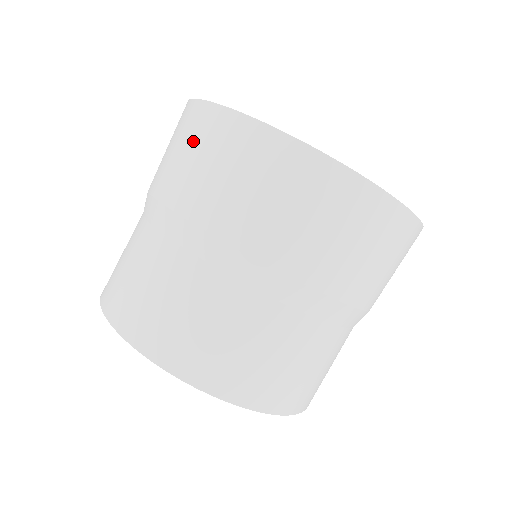
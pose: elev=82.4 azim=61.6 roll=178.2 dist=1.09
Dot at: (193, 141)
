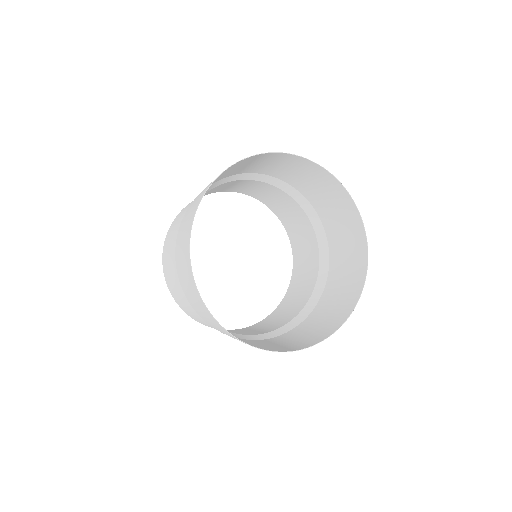
Dot at: (185, 272)
